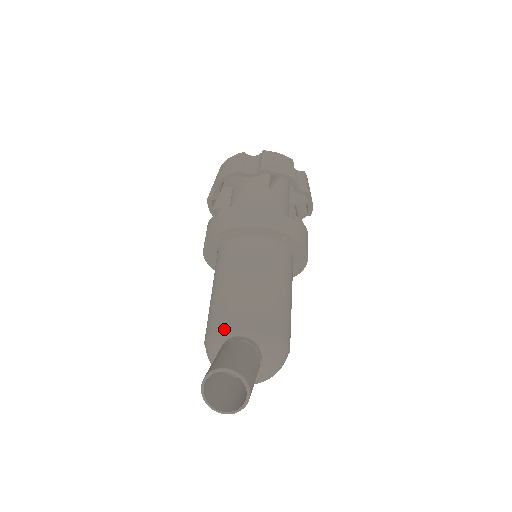
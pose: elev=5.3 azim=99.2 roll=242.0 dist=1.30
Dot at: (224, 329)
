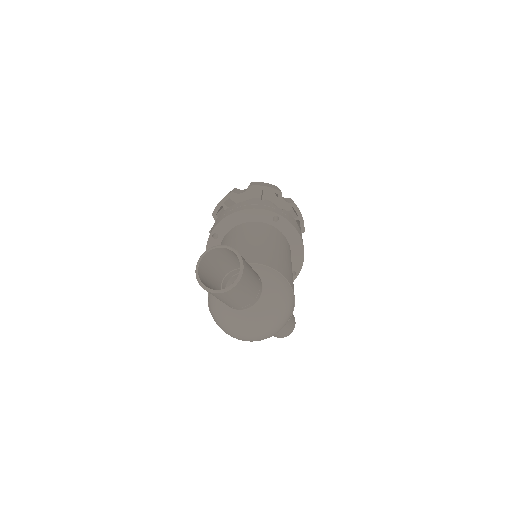
Dot at: occluded
